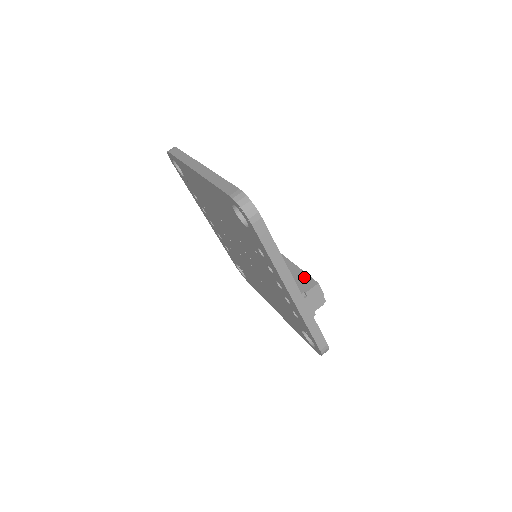
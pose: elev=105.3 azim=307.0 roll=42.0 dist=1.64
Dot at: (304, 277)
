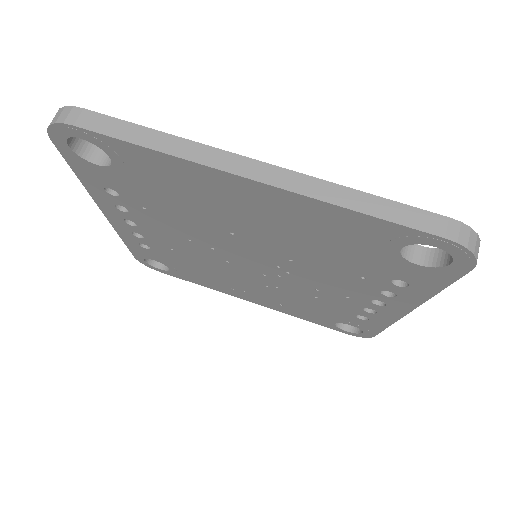
Dot at: occluded
